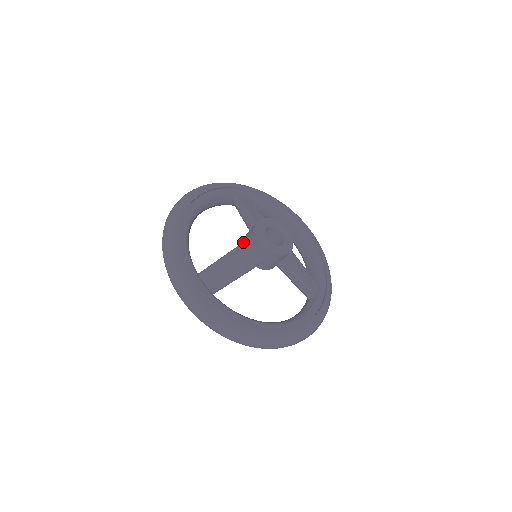
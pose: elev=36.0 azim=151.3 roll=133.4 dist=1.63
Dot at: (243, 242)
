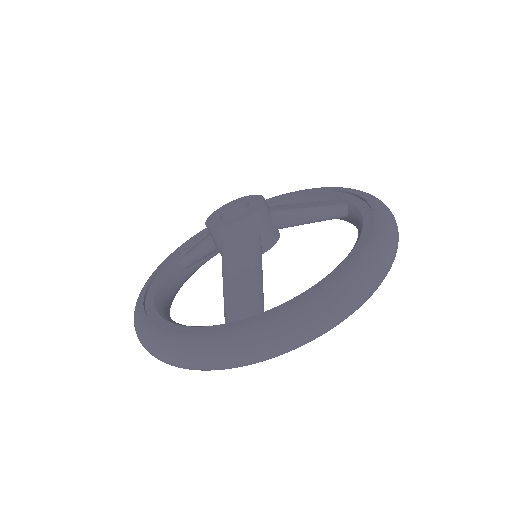
Dot at: occluded
